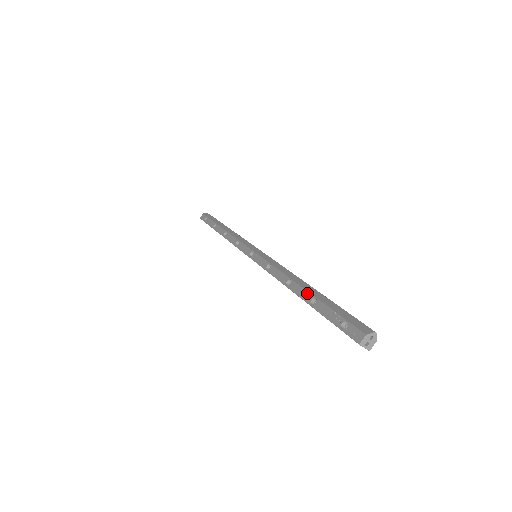
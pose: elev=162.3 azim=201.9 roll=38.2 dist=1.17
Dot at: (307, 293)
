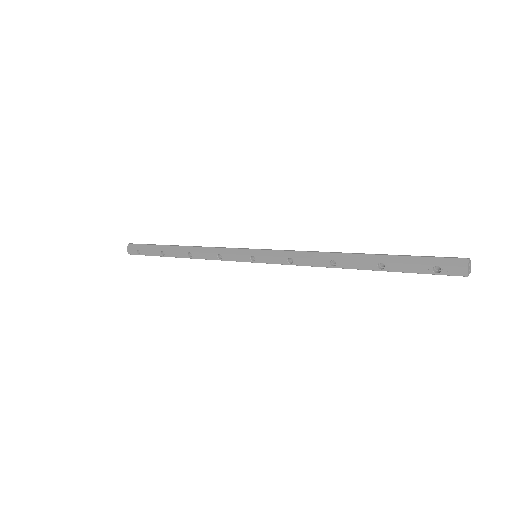
Dot at: (366, 263)
